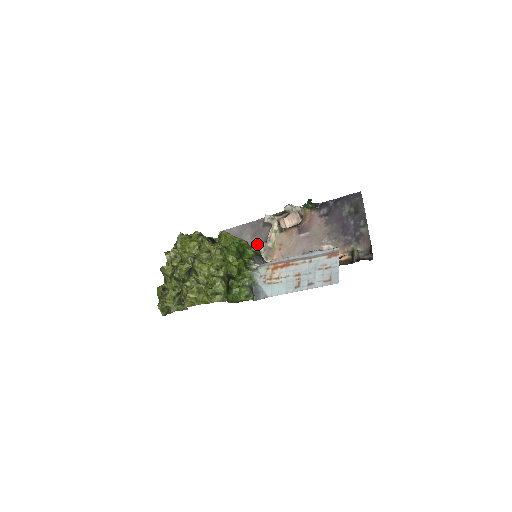
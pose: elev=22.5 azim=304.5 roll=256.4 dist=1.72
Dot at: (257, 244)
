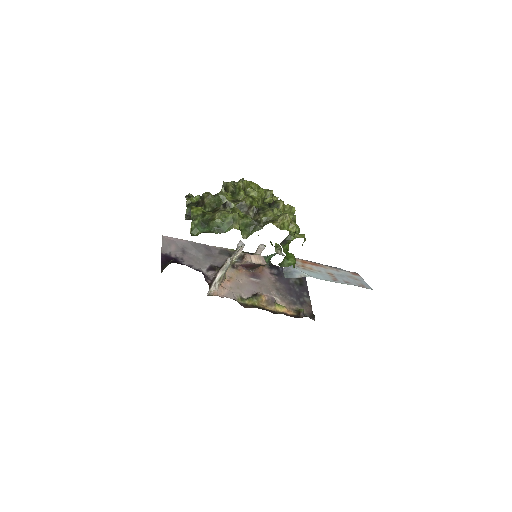
Dot at: (210, 264)
